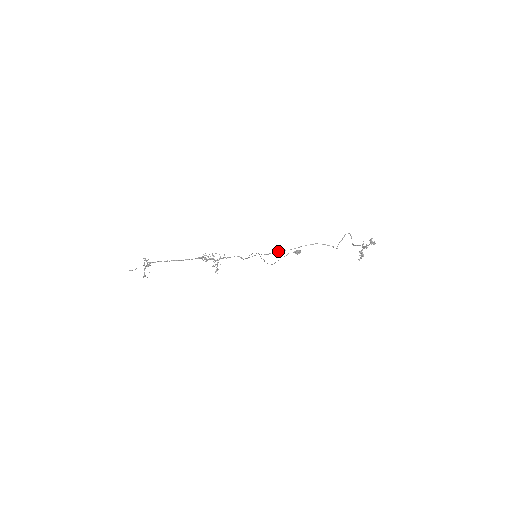
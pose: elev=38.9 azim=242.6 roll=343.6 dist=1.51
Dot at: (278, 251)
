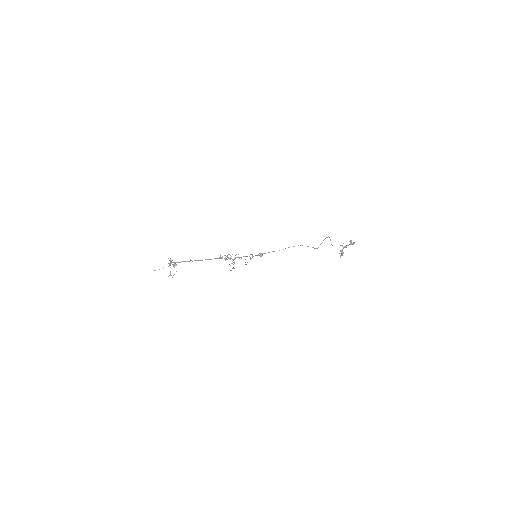
Dot at: occluded
